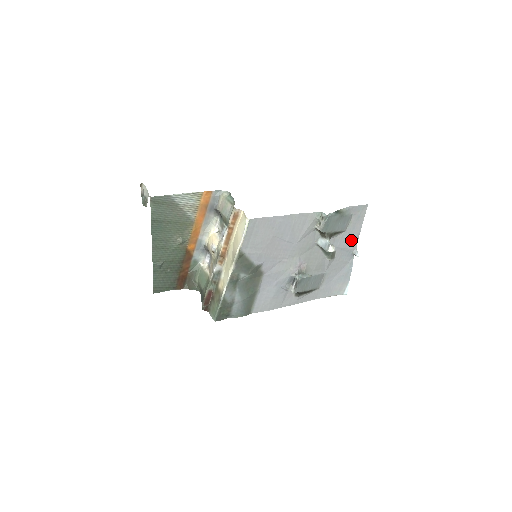
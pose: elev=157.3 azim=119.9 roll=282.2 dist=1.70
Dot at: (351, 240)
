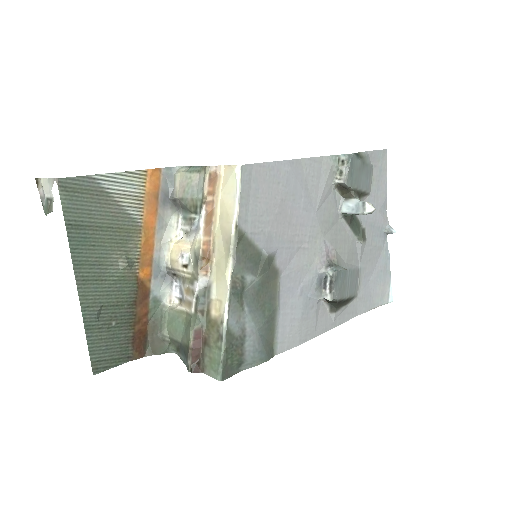
Dot at: (379, 209)
